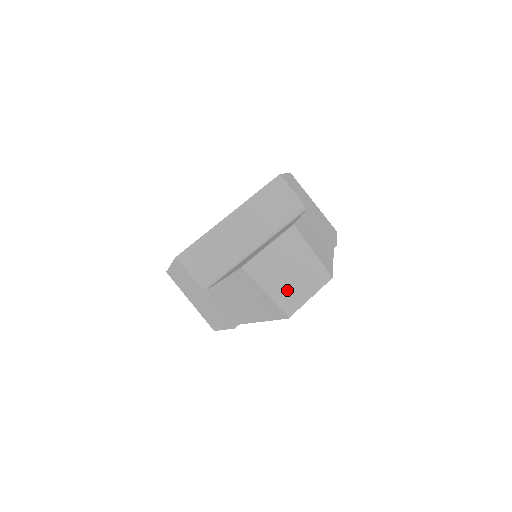
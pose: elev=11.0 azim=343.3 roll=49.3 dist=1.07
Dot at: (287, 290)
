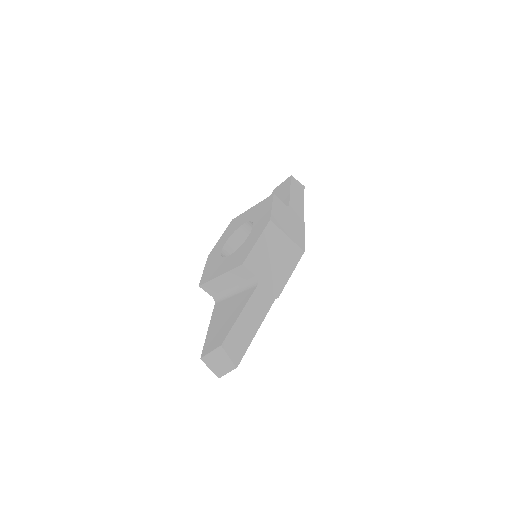
Dot at: (218, 370)
